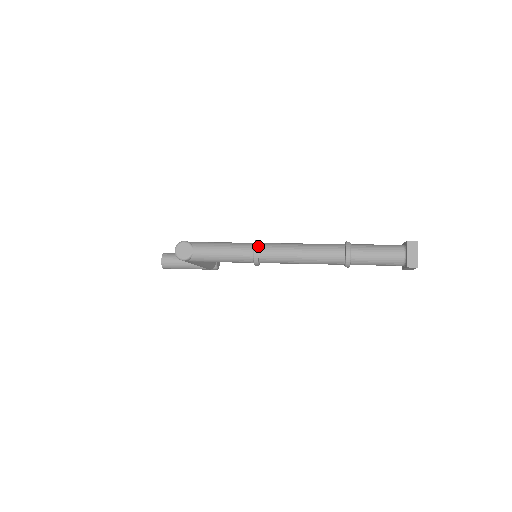
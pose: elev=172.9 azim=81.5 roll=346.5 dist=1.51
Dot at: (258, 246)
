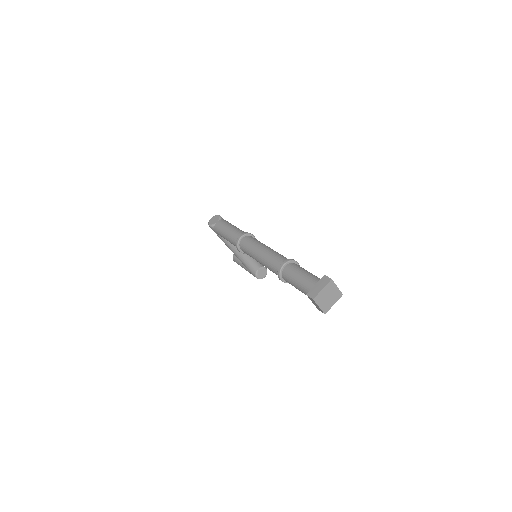
Dot at: (245, 234)
